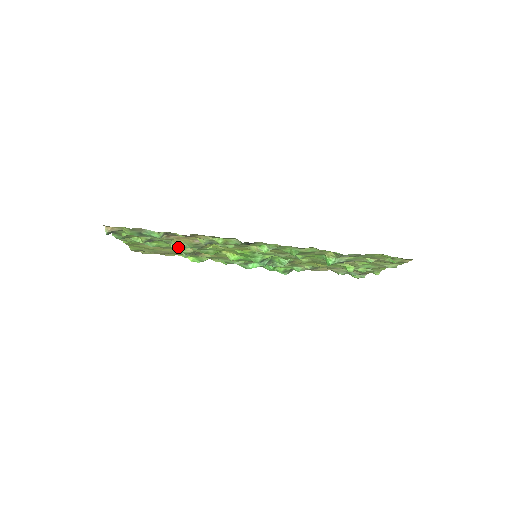
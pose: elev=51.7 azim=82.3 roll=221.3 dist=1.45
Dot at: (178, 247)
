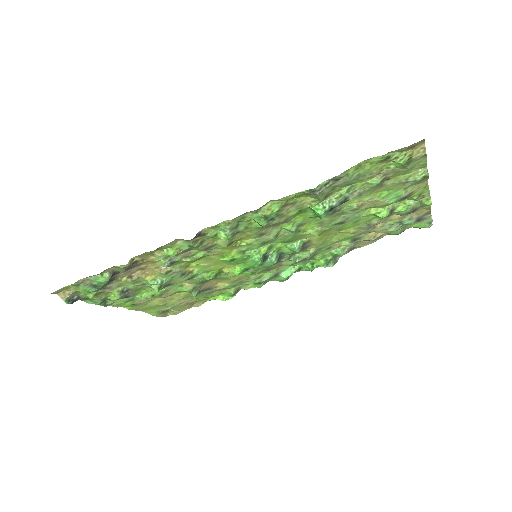
Dot at: (174, 288)
